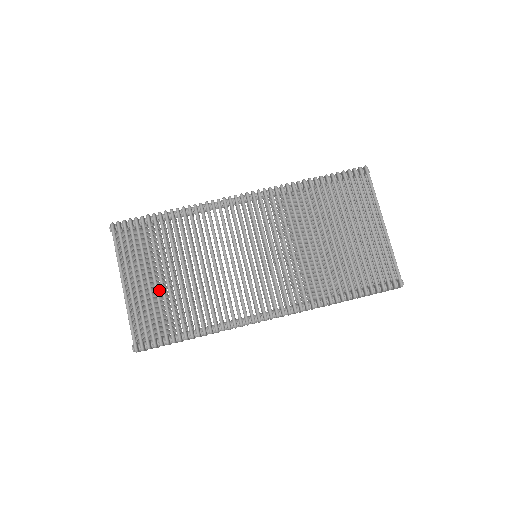
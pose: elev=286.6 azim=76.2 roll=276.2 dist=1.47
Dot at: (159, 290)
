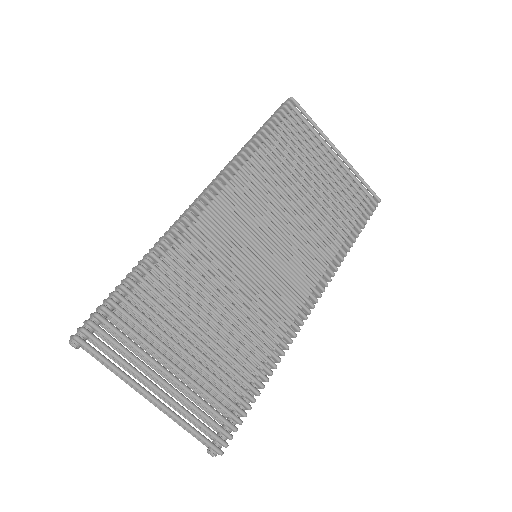
Dot at: occluded
